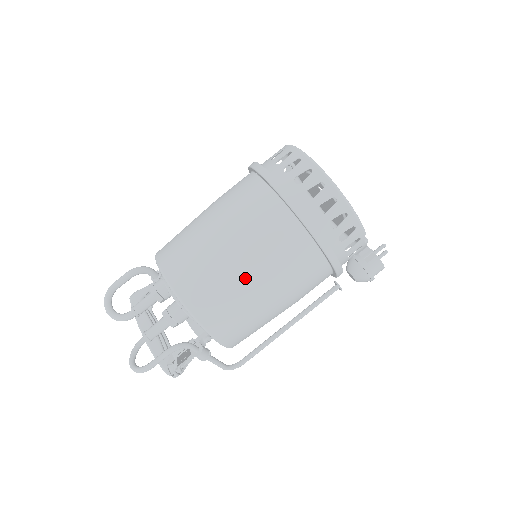
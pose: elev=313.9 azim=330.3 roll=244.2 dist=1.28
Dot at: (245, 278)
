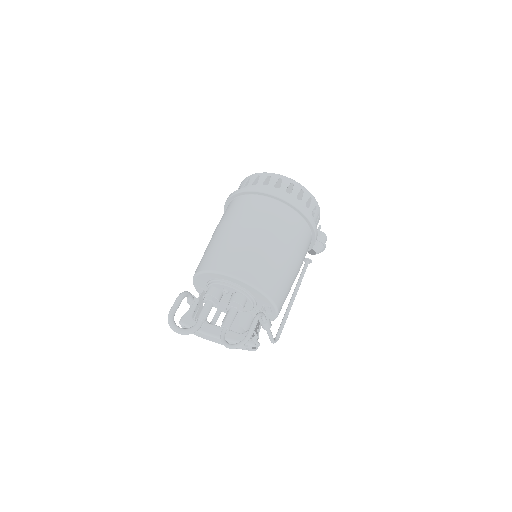
Dot at: (278, 252)
